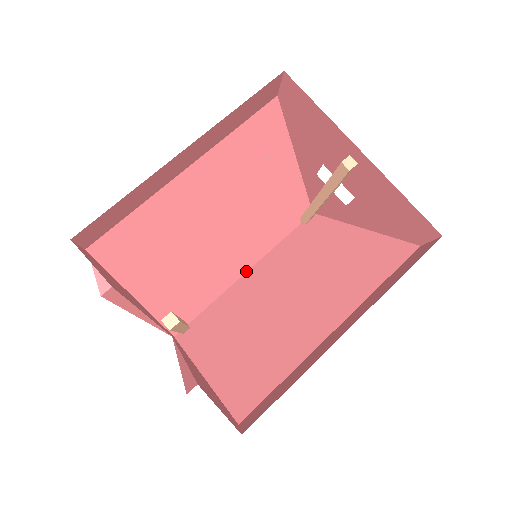
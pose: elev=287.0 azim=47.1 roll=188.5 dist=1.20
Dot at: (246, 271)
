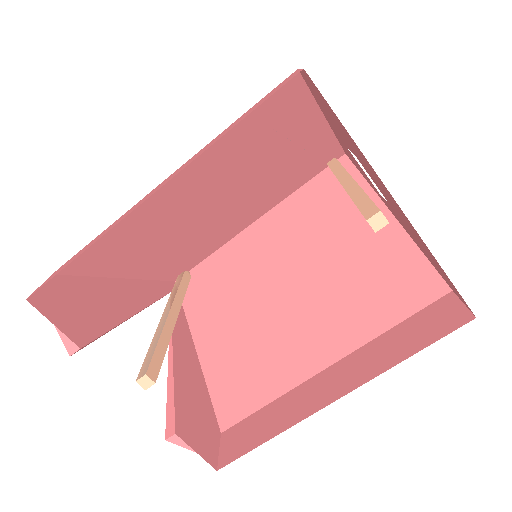
Dot at: (255, 220)
